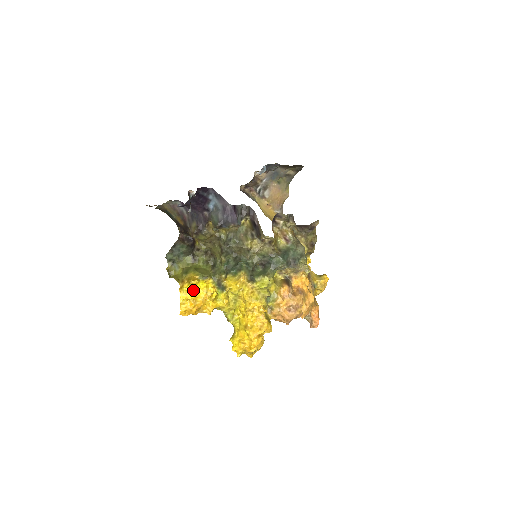
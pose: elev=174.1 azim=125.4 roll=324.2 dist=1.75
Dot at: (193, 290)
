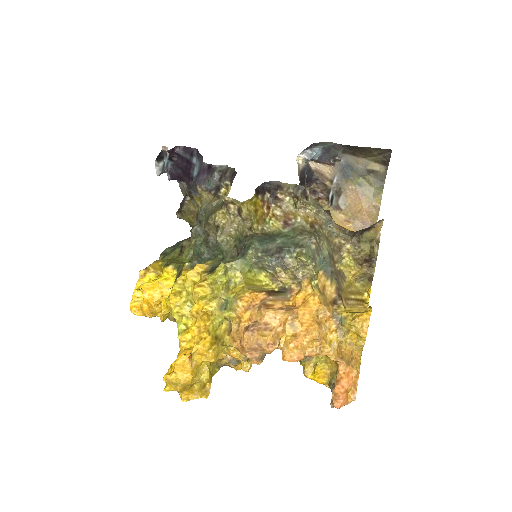
Dot at: occluded
